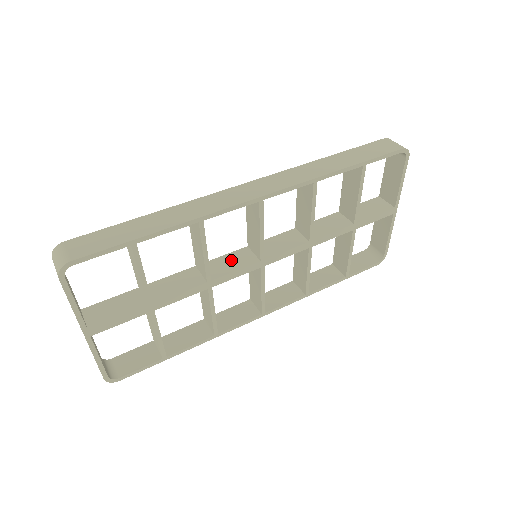
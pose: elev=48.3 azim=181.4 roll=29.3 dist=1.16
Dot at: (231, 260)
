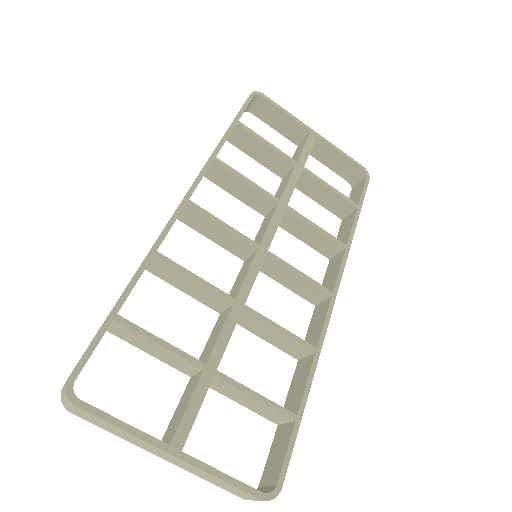
Dot at: (239, 278)
